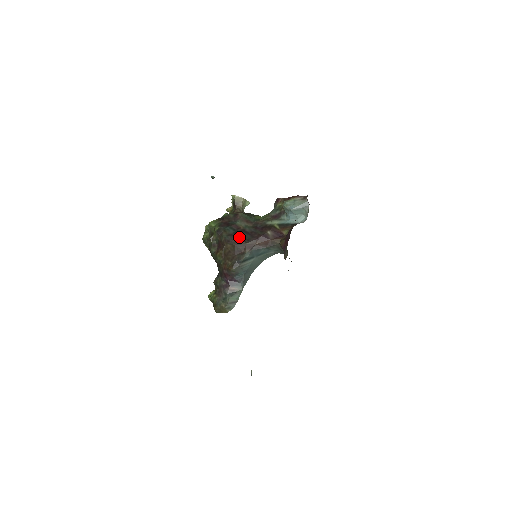
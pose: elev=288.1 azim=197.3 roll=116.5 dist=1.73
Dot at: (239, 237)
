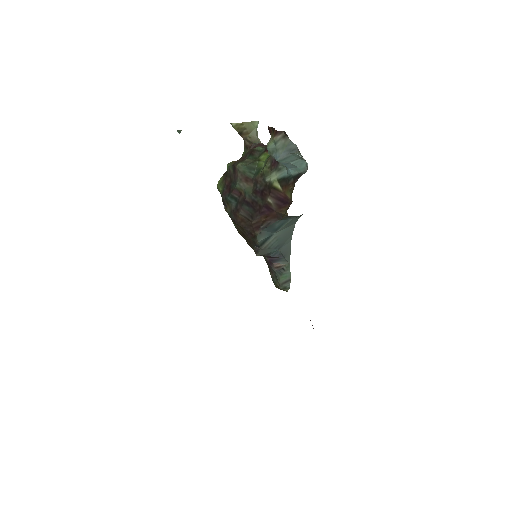
Dot at: (241, 215)
